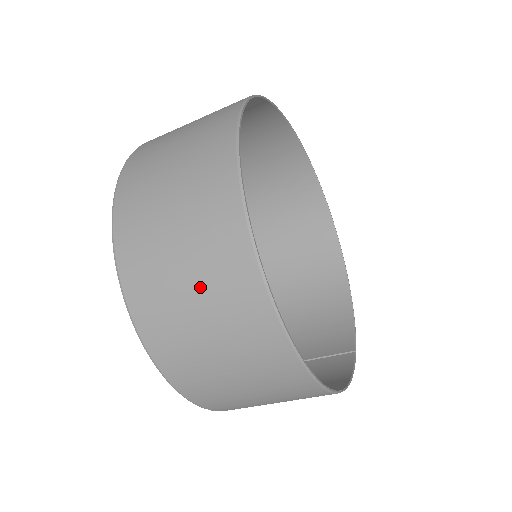
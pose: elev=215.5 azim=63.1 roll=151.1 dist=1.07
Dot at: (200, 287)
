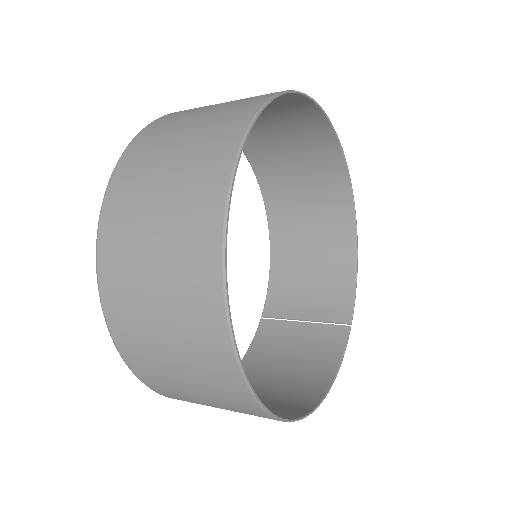
Dot at: (190, 374)
